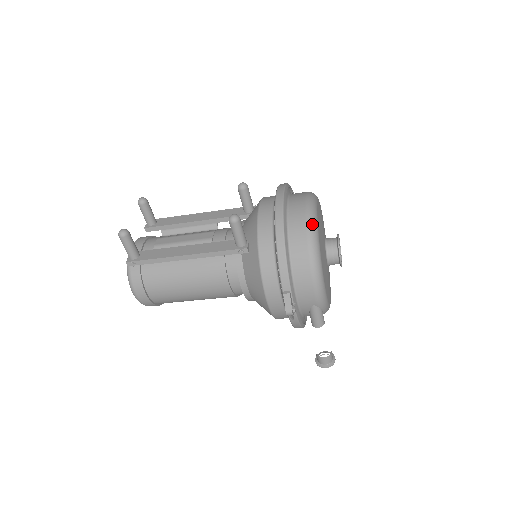
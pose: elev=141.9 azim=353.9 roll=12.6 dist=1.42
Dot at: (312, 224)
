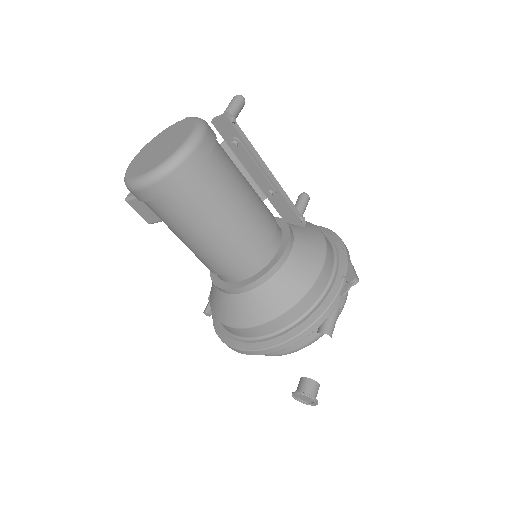
Dot at: occluded
